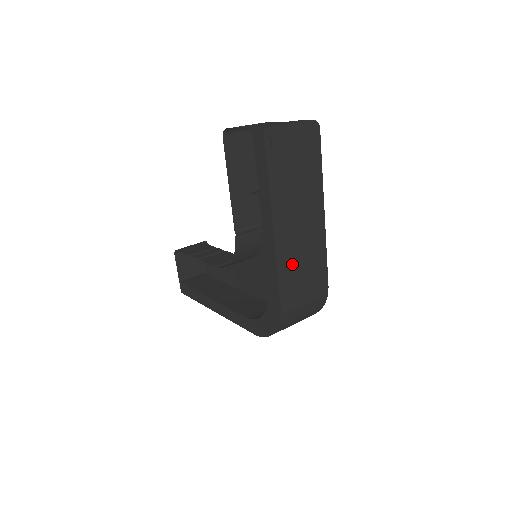
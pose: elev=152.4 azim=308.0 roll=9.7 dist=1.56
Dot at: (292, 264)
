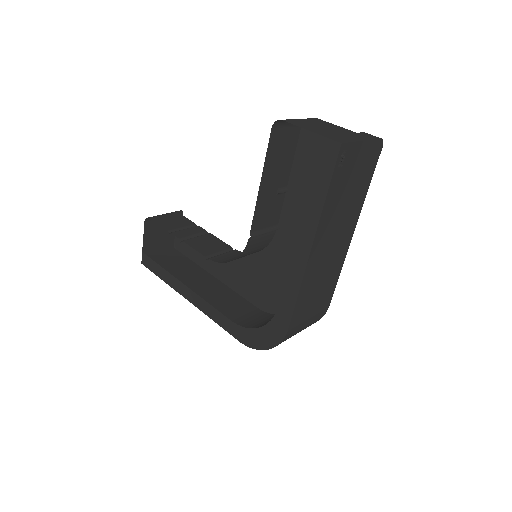
Dot at: (311, 287)
